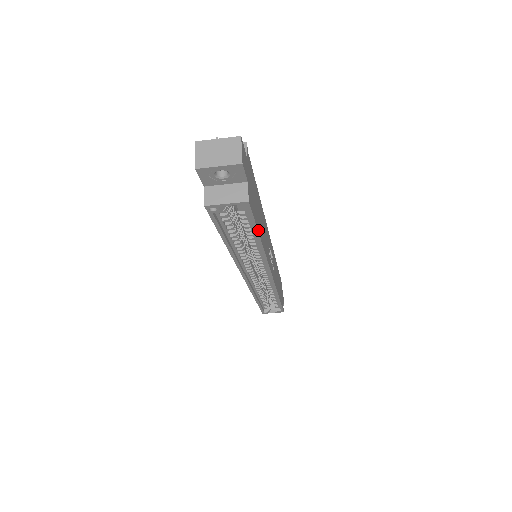
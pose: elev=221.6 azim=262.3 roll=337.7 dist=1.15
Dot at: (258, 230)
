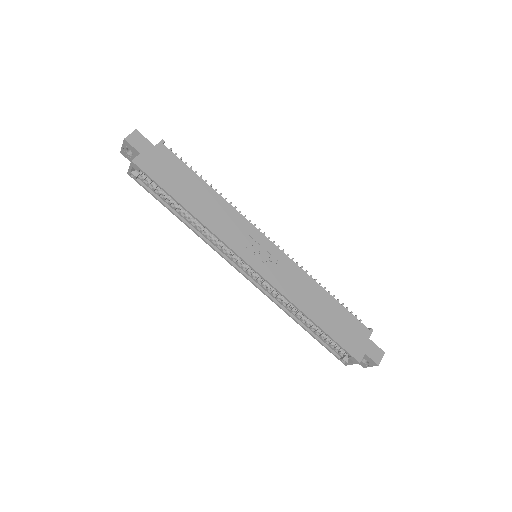
Dot at: (170, 193)
